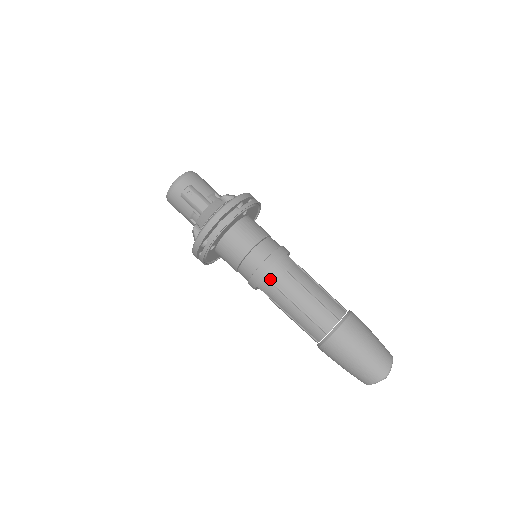
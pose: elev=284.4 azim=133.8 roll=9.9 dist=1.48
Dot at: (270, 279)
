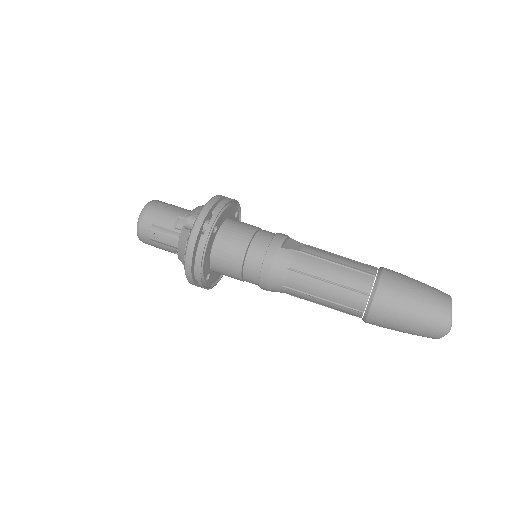
Dot at: (277, 284)
